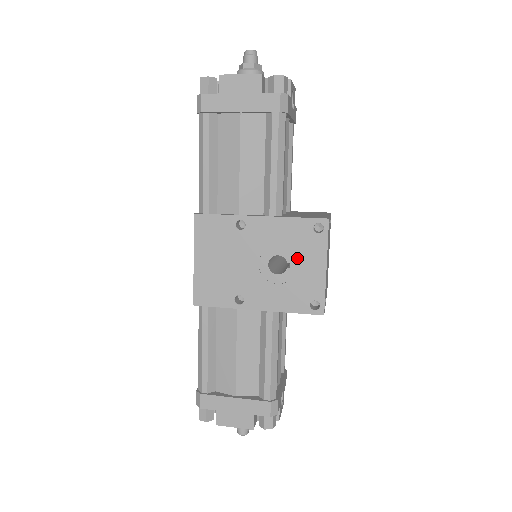
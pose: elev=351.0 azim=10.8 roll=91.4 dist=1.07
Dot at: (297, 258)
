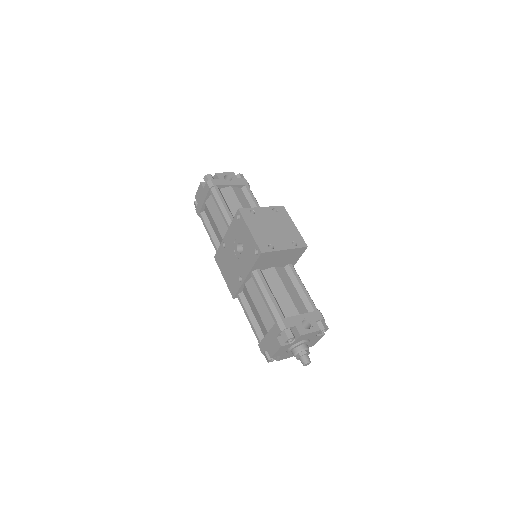
Dot at: (241, 238)
